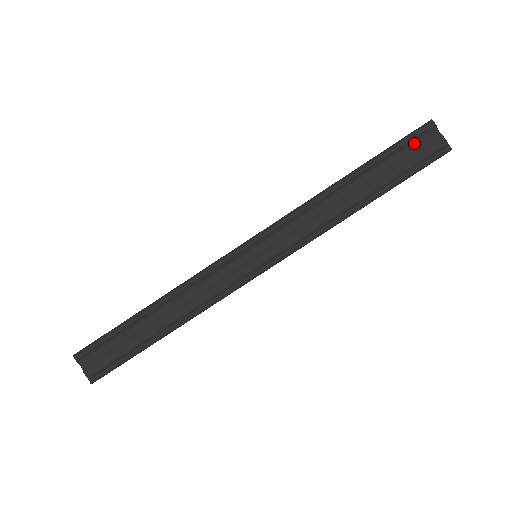
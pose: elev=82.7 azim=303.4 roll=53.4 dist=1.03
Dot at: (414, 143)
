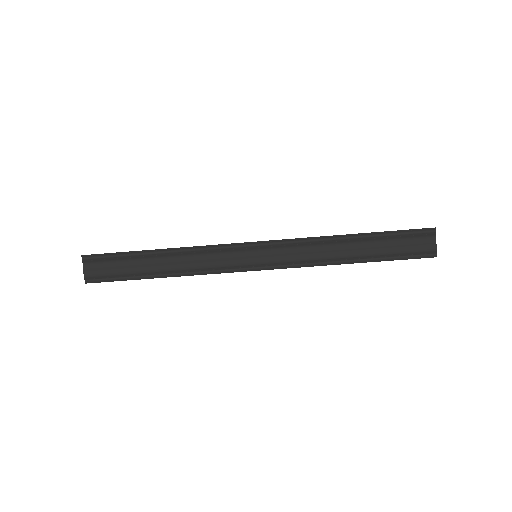
Dot at: (414, 237)
